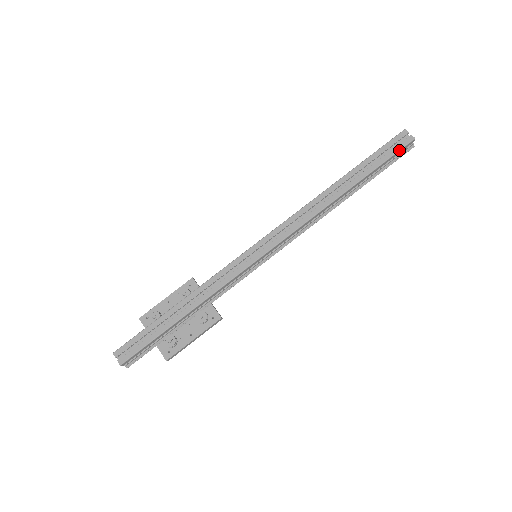
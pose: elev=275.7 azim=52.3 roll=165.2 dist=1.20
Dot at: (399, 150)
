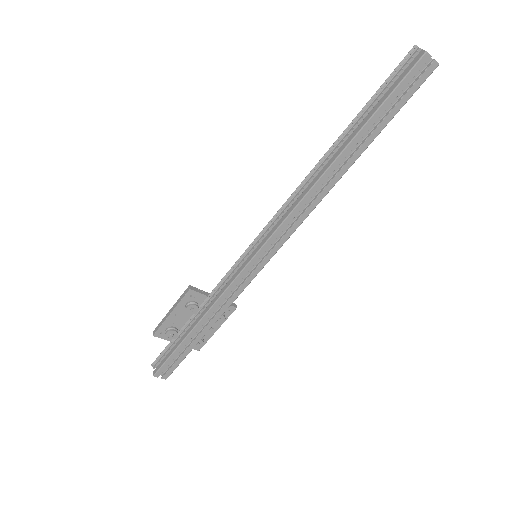
Dot at: occluded
